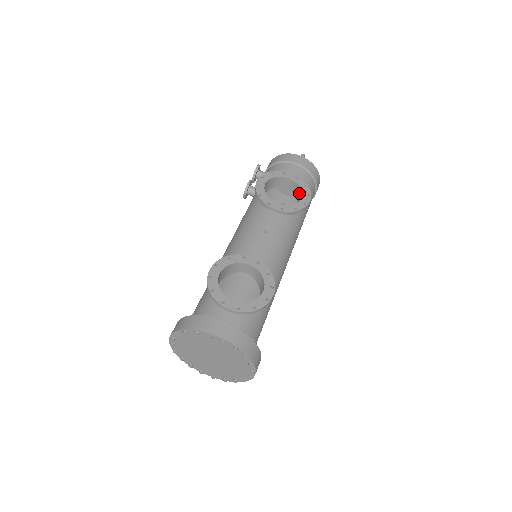
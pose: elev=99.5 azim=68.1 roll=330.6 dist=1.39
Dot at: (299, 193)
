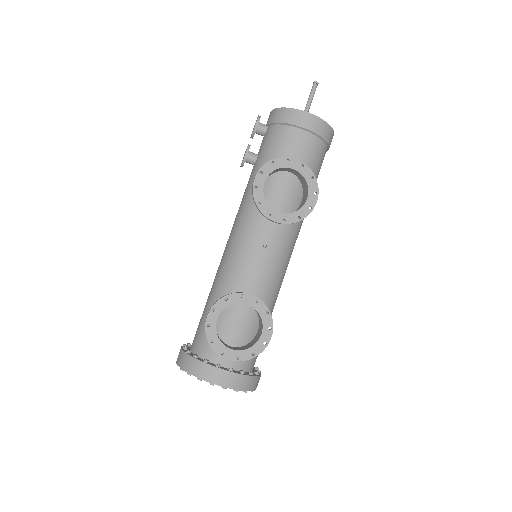
Dot at: (305, 185)
